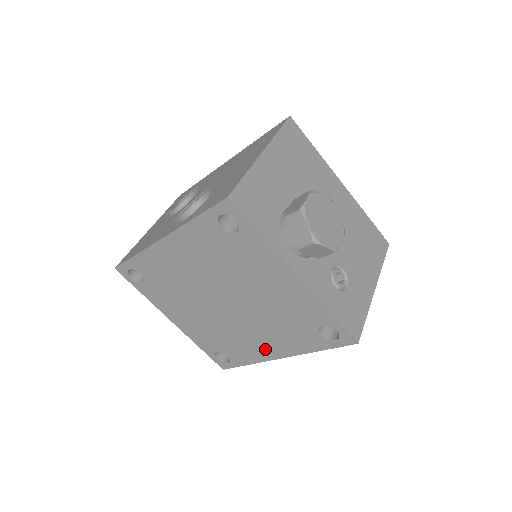
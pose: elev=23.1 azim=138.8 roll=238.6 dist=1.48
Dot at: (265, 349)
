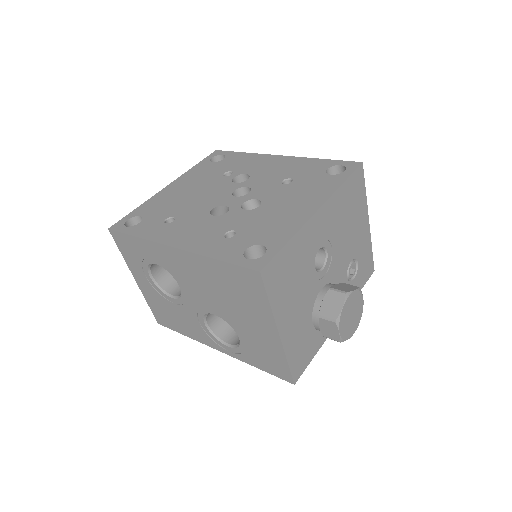
Dot at: occluded
